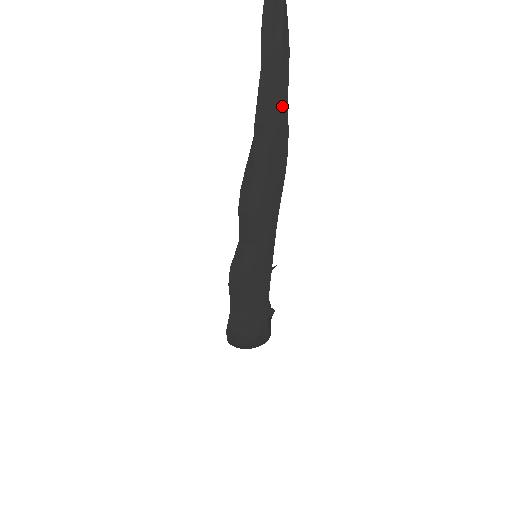
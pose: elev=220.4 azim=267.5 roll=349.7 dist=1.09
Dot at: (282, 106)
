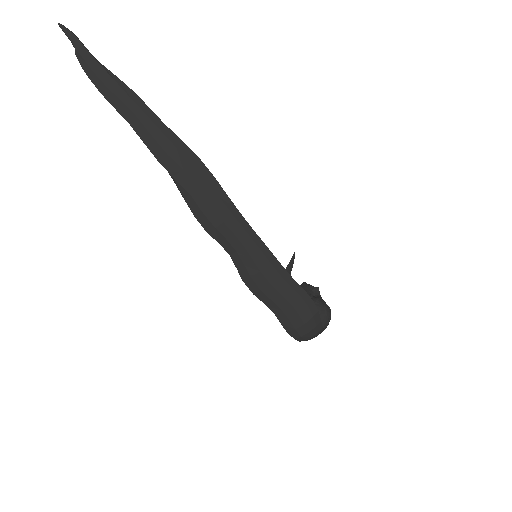
Dot at: (166, 134)
